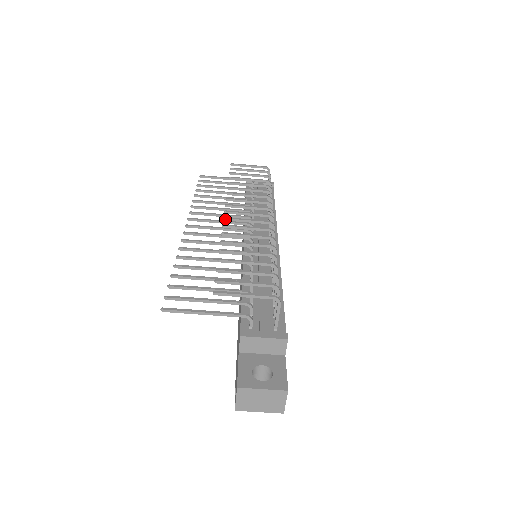
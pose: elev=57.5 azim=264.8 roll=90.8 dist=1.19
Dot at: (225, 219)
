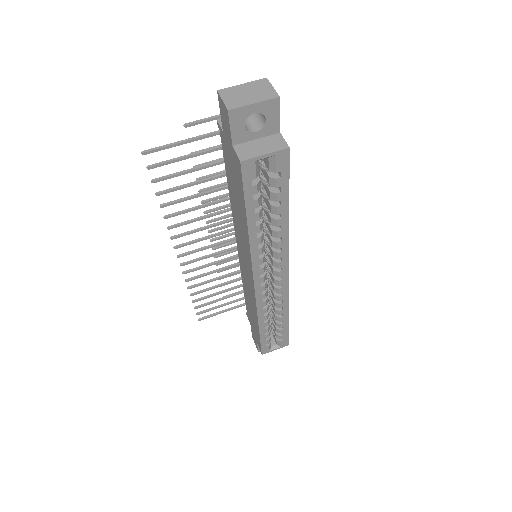
Dot at: (207, 221)
